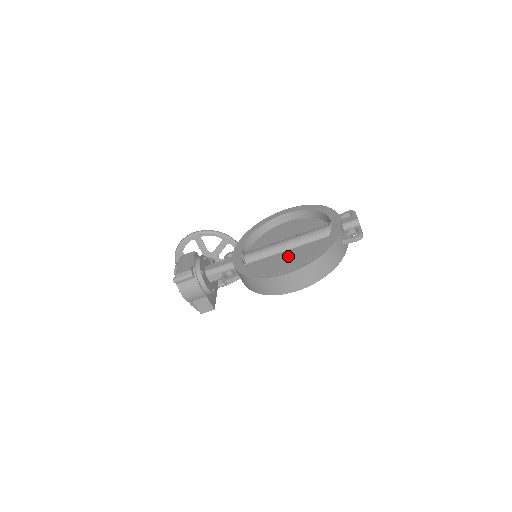
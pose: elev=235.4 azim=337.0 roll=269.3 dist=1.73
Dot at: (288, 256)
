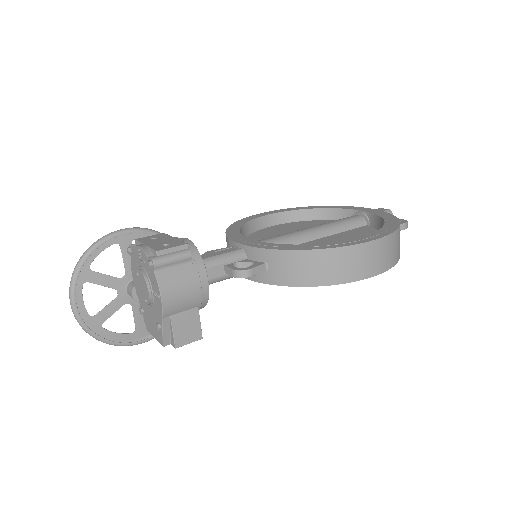
Dot at: (329, 241)
